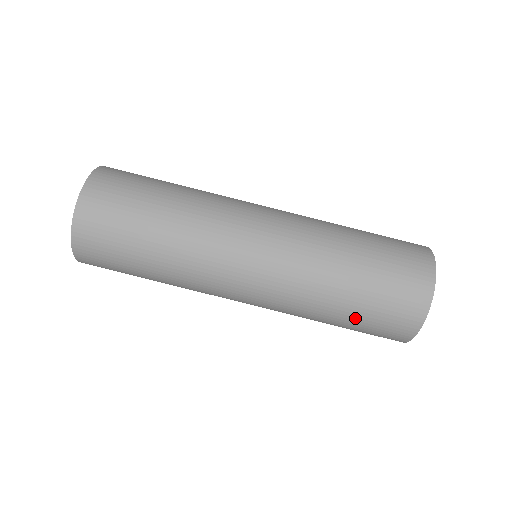
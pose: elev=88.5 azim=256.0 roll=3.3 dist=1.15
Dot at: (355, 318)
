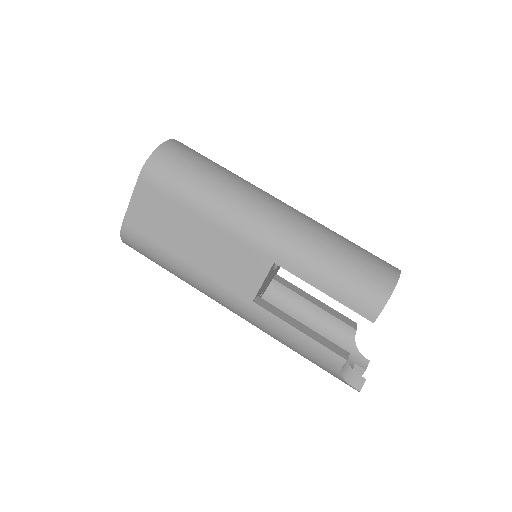
Dot at: (345, 267)
